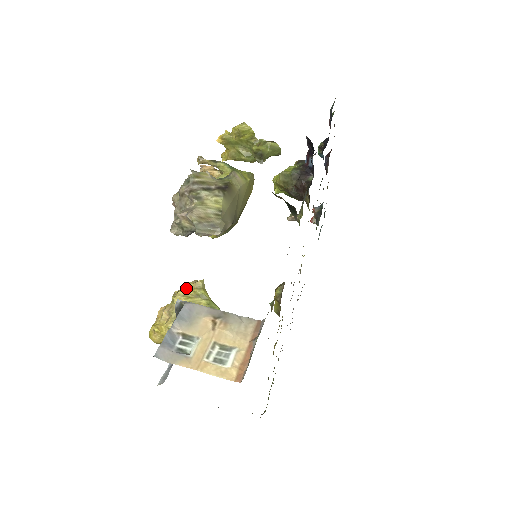
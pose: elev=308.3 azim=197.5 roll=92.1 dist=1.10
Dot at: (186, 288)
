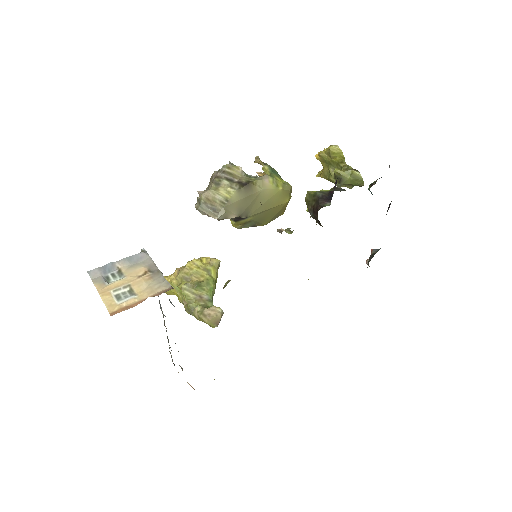
Dot at: (202, 260)
